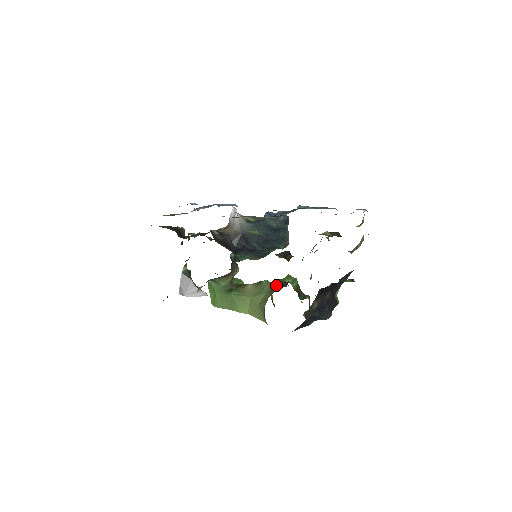
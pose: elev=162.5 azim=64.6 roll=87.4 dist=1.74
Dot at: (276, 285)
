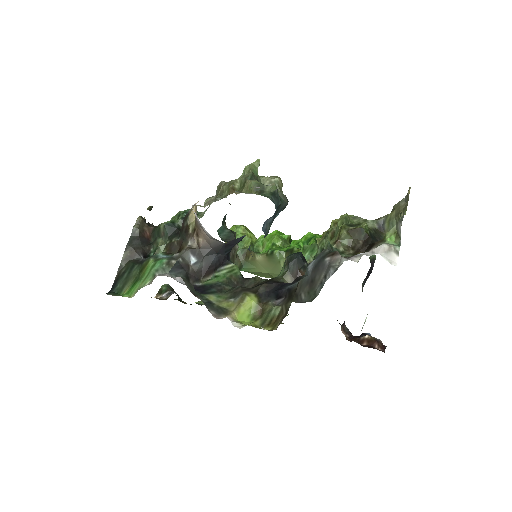
Dot at: occluded
